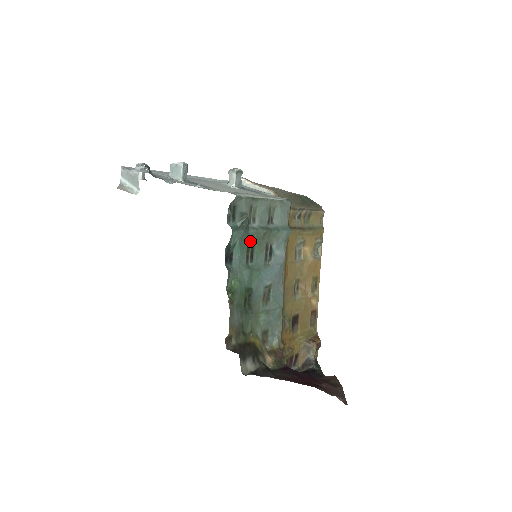
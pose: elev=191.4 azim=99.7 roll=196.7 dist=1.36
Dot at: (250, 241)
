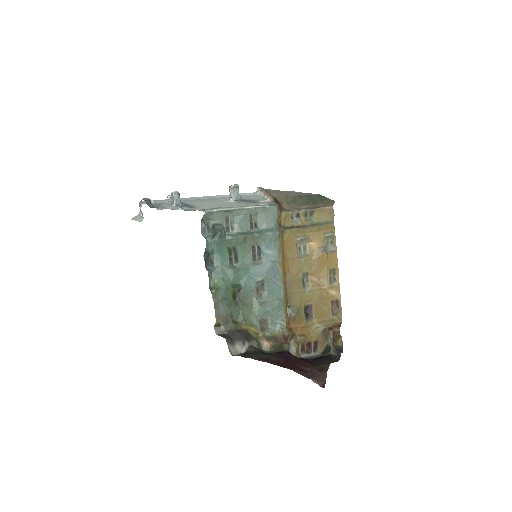
Dot at: (230, 246)
